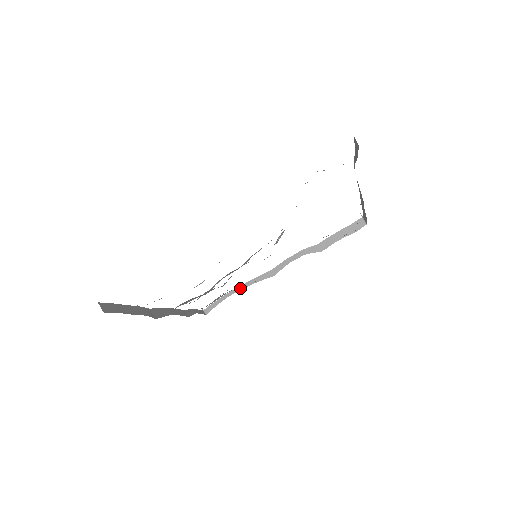
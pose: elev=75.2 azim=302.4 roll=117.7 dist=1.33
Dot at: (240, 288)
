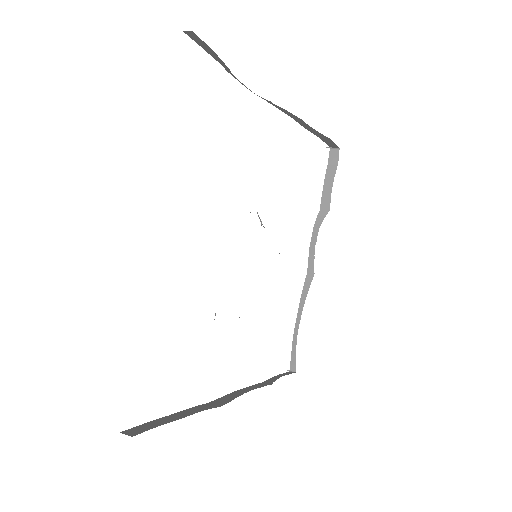
Dot at: (299, 317)
